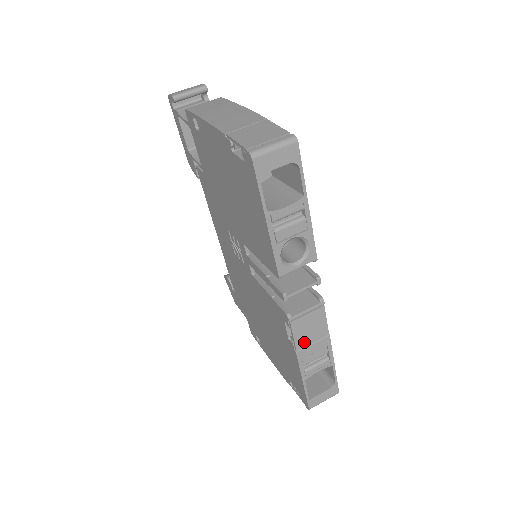
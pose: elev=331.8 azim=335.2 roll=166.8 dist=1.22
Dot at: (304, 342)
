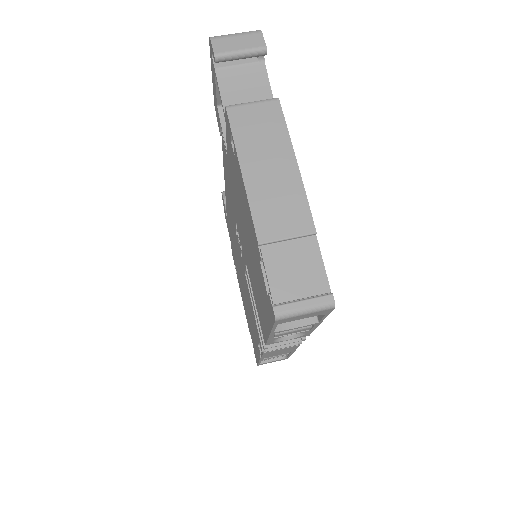
Dot at: occluded
